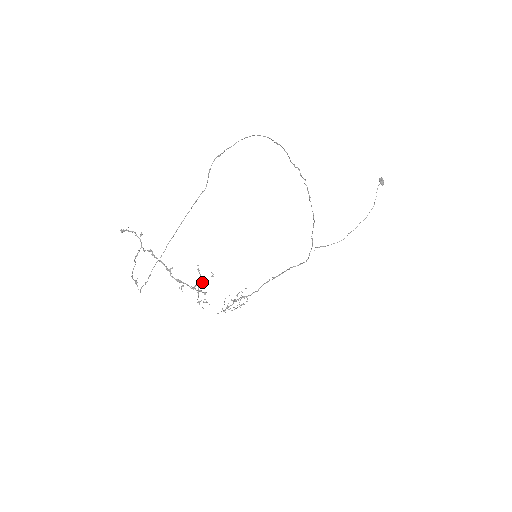
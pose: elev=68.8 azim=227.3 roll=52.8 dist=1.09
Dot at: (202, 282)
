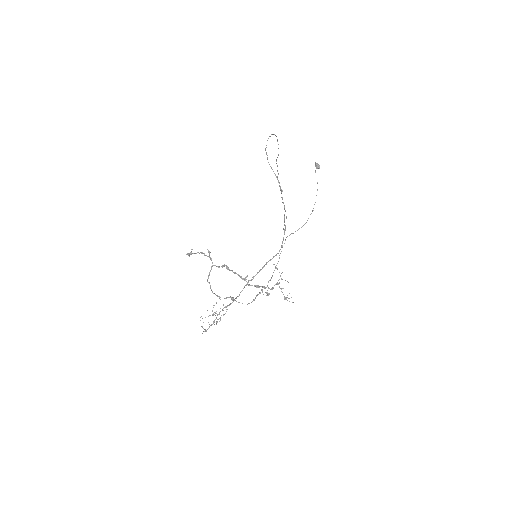
Dot at: (281, 279)
